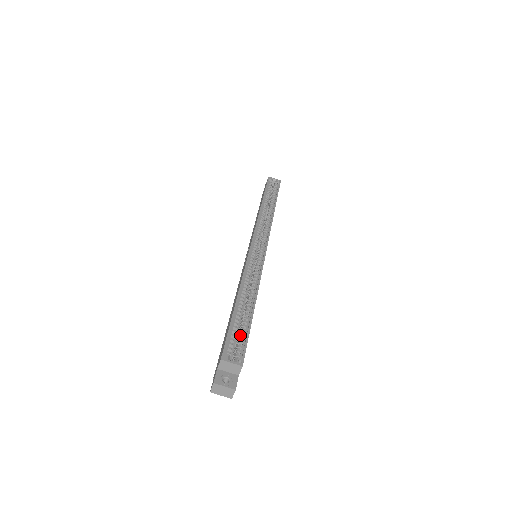
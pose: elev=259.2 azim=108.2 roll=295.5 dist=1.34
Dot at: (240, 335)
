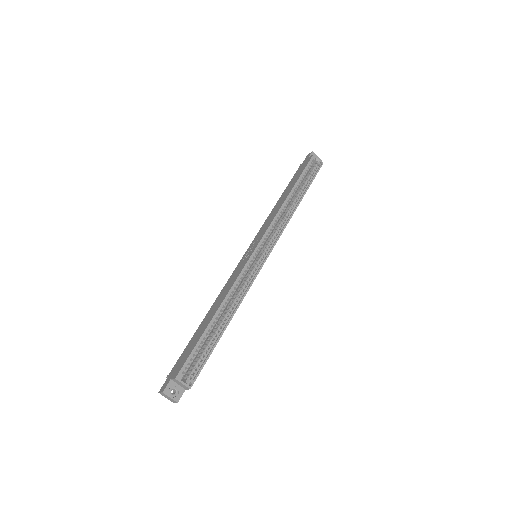
Dot at: (202, 354)
